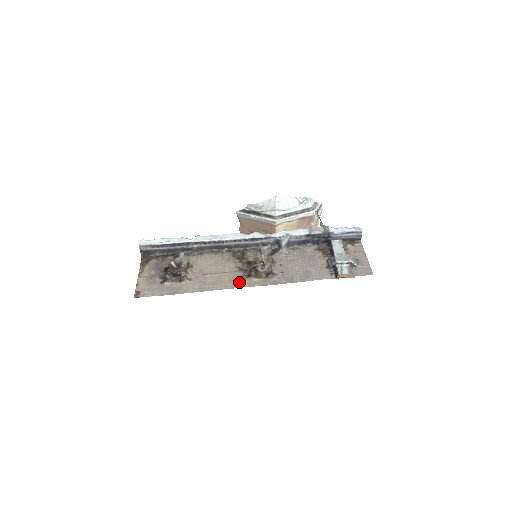
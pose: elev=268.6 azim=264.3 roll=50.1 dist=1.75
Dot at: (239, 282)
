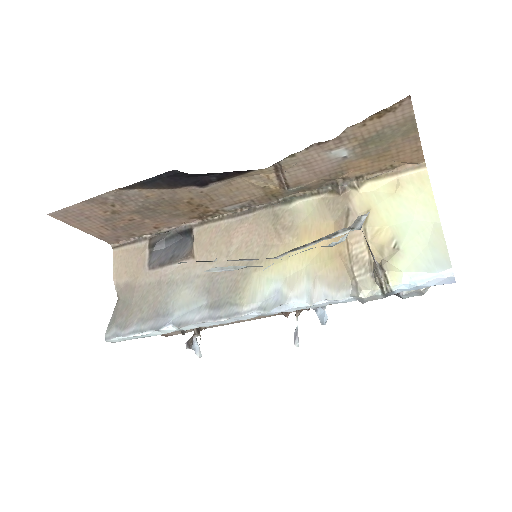
Dot at: occluded
